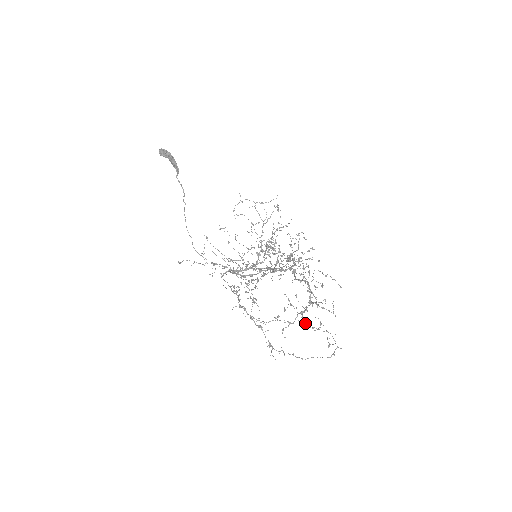
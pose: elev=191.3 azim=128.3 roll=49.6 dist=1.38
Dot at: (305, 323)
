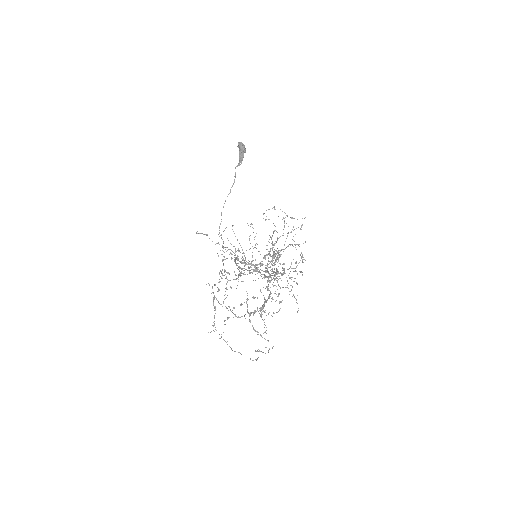
Dot at: occluded
